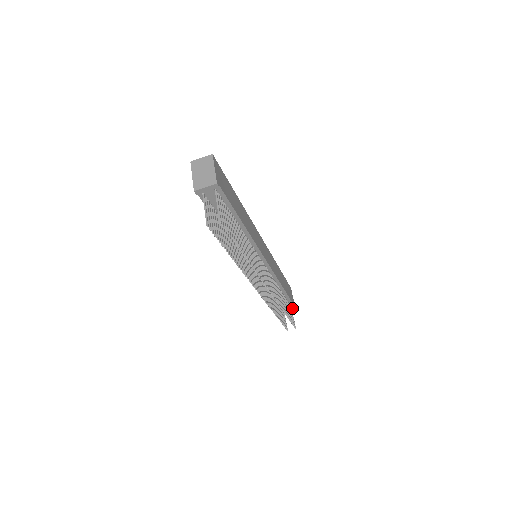
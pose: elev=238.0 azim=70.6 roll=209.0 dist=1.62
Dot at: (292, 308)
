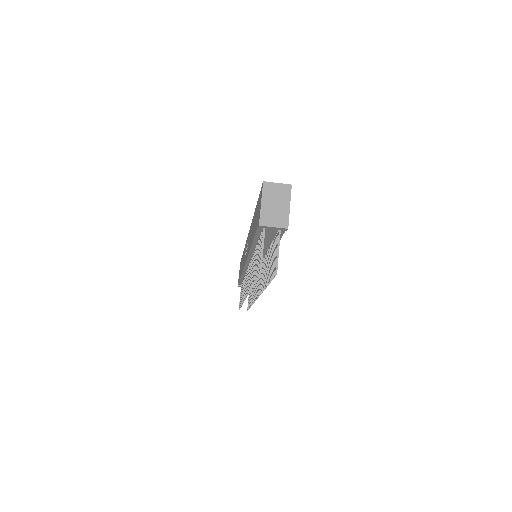
Dot at: occluded
